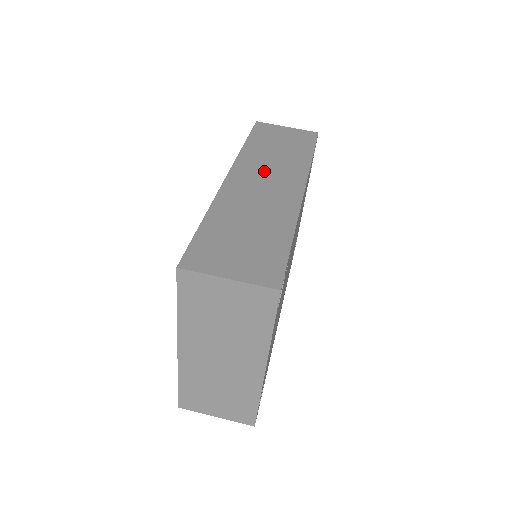
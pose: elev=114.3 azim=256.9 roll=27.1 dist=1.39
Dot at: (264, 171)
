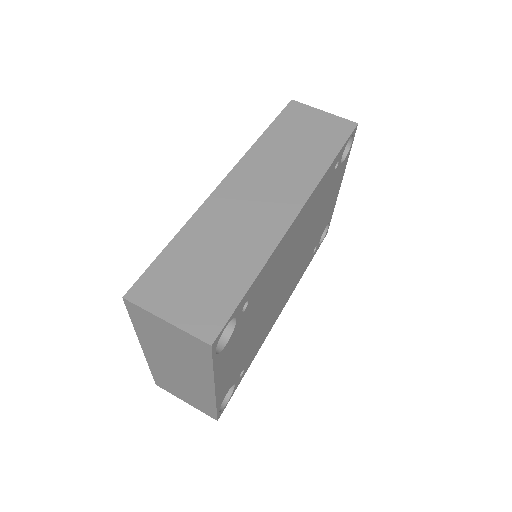
Dot at: (267, 178)
